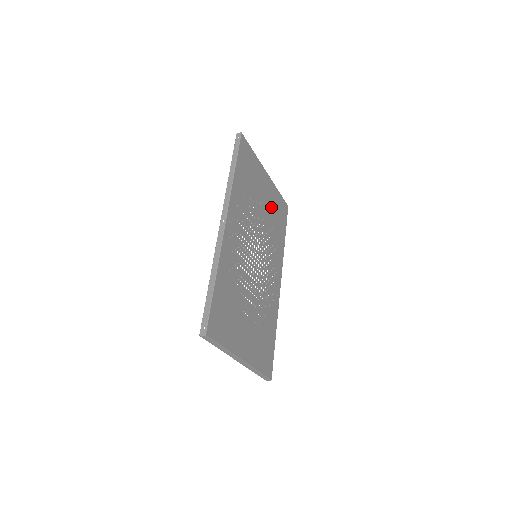
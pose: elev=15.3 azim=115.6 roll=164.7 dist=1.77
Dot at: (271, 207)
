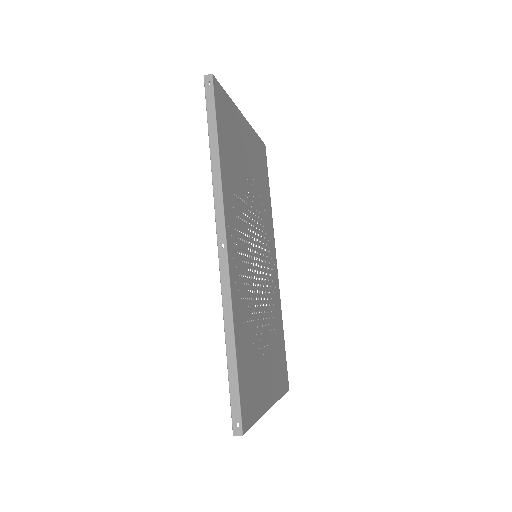
Dot at: (254, 166)
